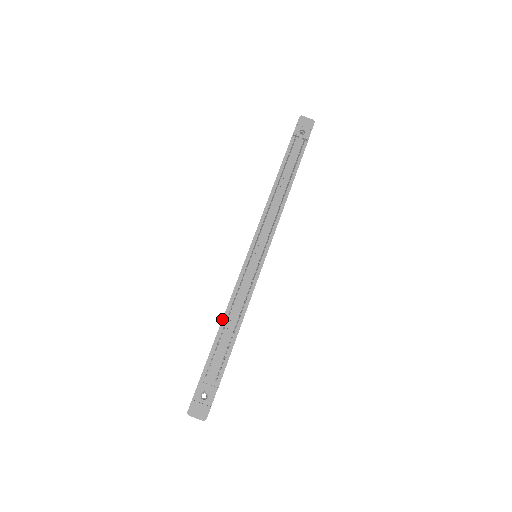
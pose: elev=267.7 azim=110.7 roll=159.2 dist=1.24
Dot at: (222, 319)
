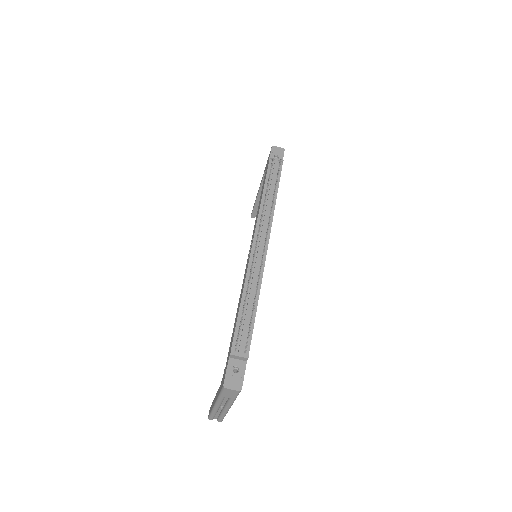
Dot at: (240, 302)
